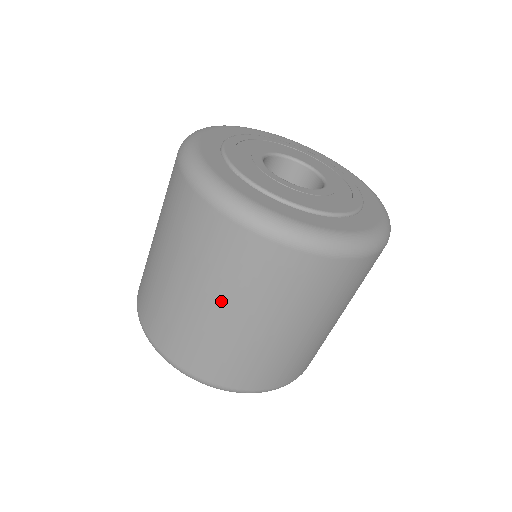
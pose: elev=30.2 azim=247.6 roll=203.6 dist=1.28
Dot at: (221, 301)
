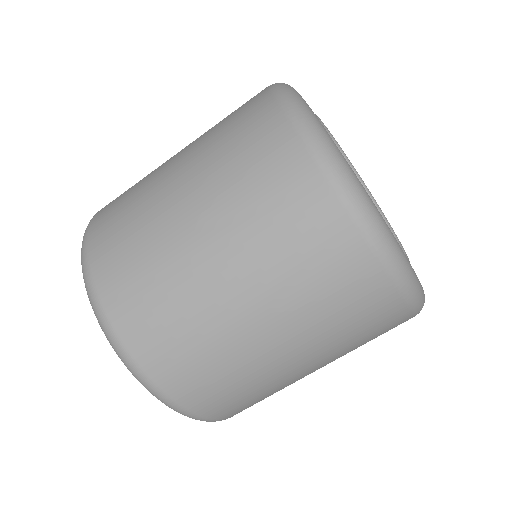
Dot at: (203, 203)
